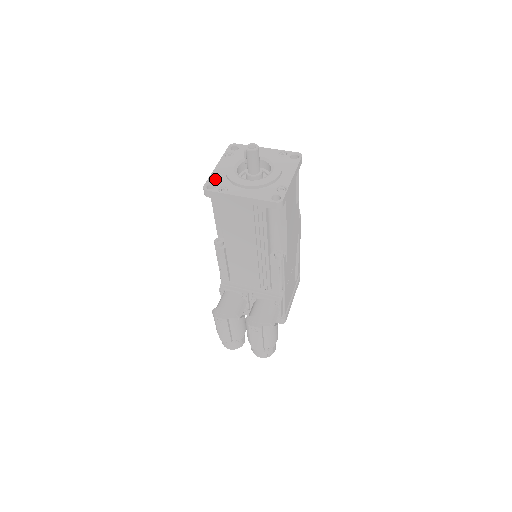
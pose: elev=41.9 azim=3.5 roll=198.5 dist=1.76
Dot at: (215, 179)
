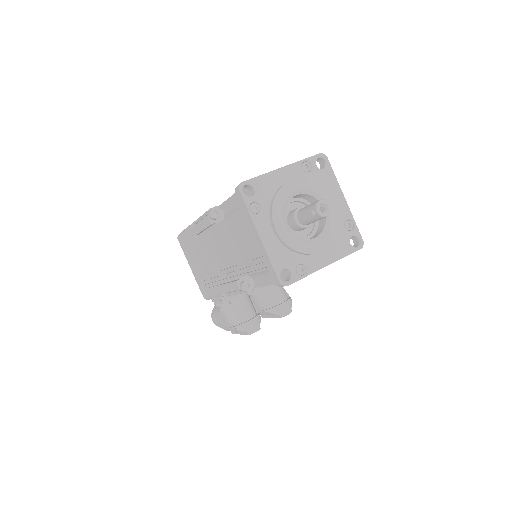
Dot at: (280, 262)
